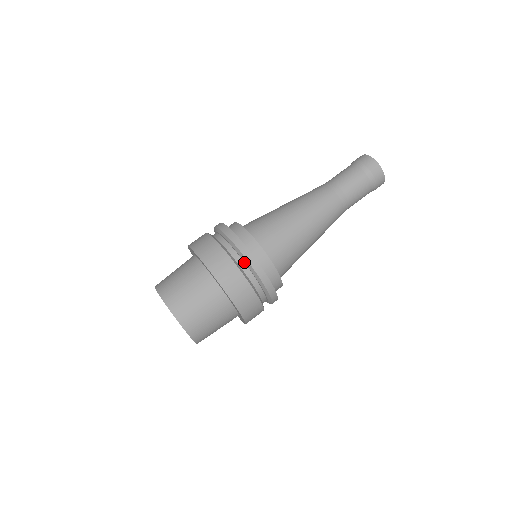
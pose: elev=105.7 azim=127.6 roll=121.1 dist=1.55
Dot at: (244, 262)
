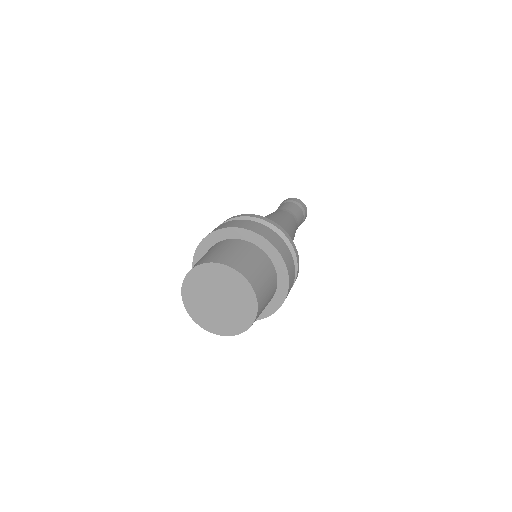
Dot at: occluded
